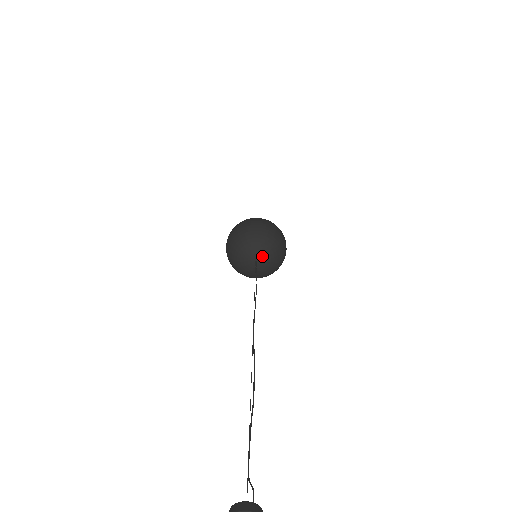
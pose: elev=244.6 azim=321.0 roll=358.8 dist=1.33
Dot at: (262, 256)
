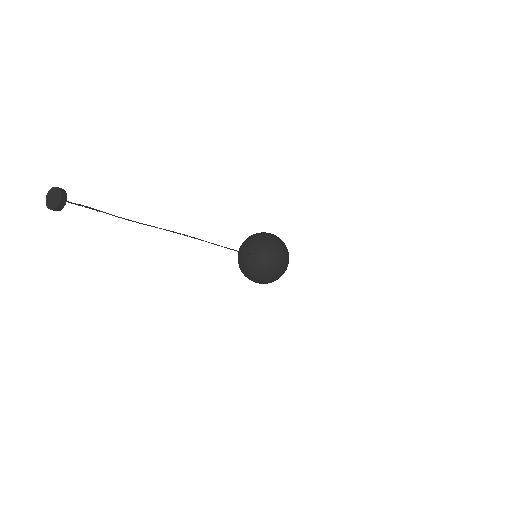
Dot at: (257, 255)
